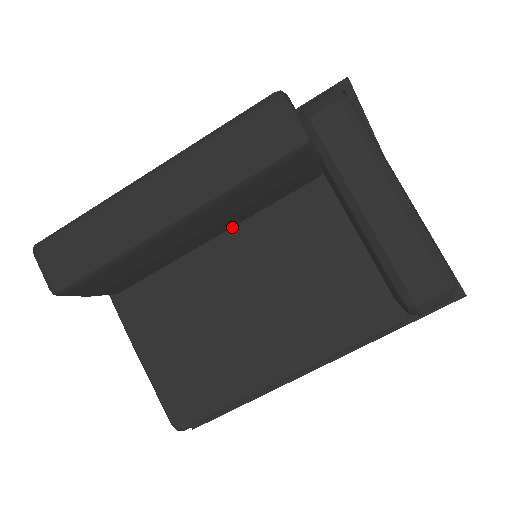
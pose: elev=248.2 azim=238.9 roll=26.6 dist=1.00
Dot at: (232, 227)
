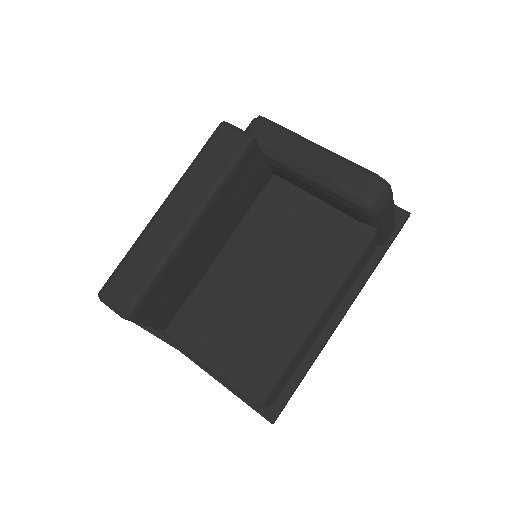
Dot at: (230, 237)
